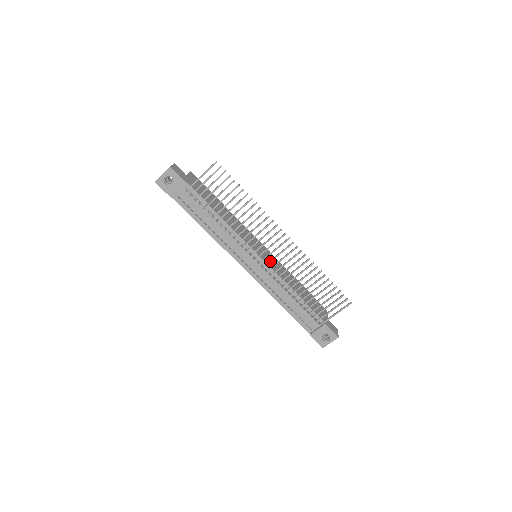
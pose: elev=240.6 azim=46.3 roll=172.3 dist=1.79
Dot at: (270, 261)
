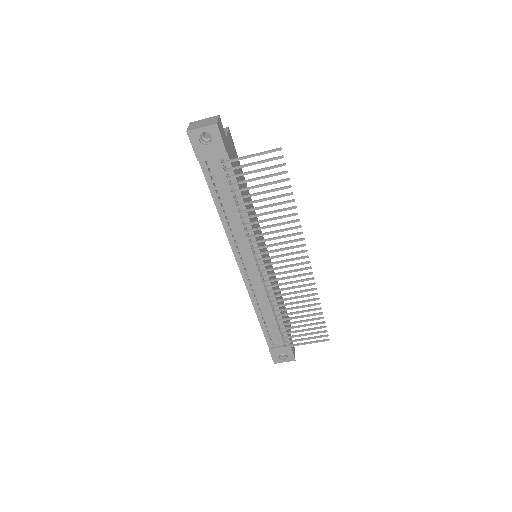
Dot at: (274, 274)
